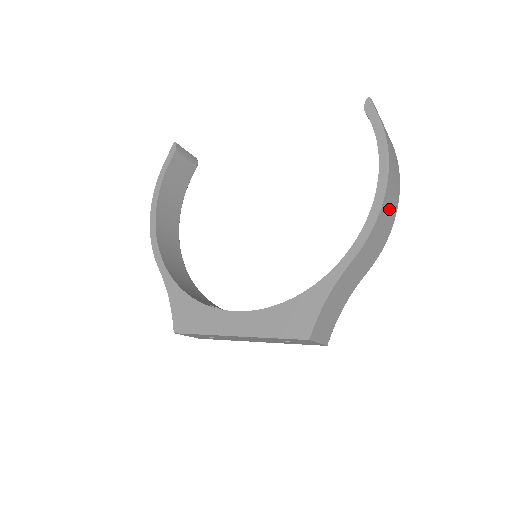
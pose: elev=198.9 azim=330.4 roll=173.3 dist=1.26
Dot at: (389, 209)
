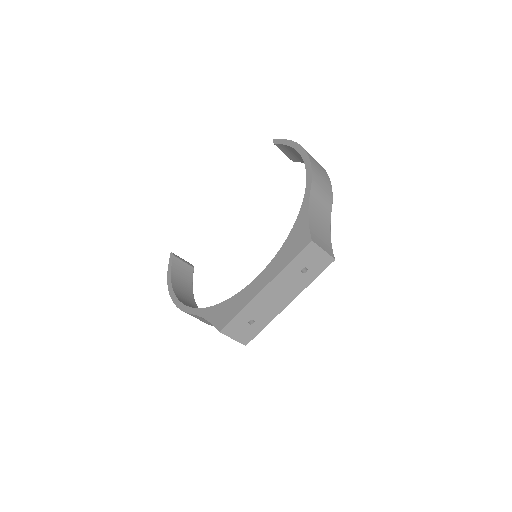
Dot at: (318, 167)
